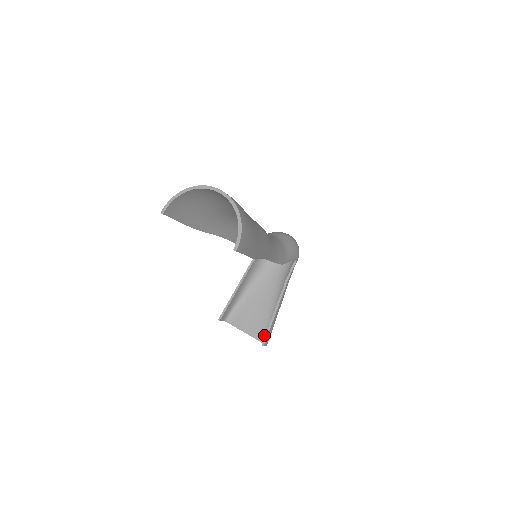
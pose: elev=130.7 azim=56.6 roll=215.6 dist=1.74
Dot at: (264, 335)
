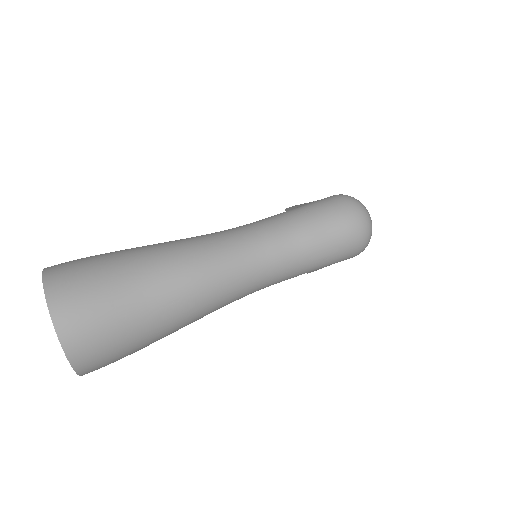
Dot at: occluded
